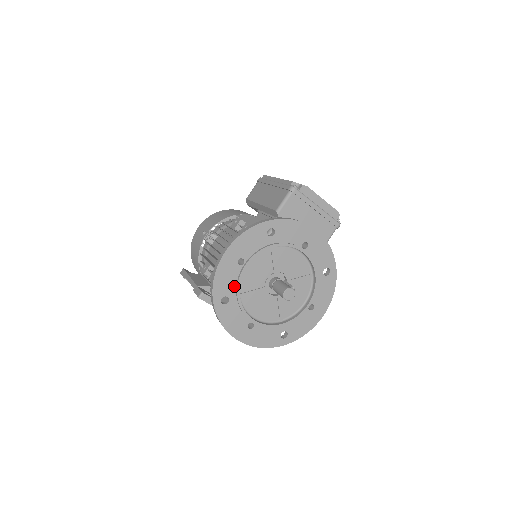
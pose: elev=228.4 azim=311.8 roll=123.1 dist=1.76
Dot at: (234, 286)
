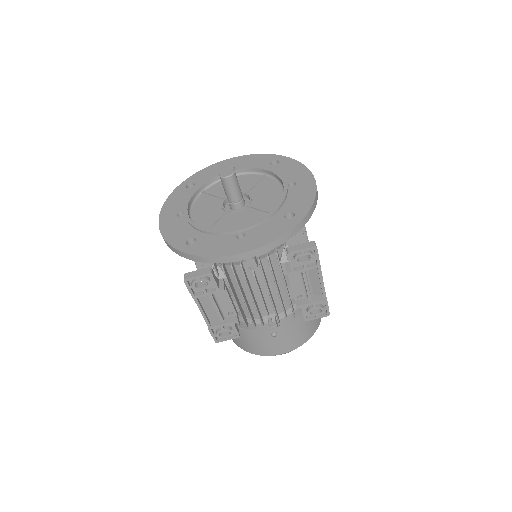
Dot at: (190, 229)
